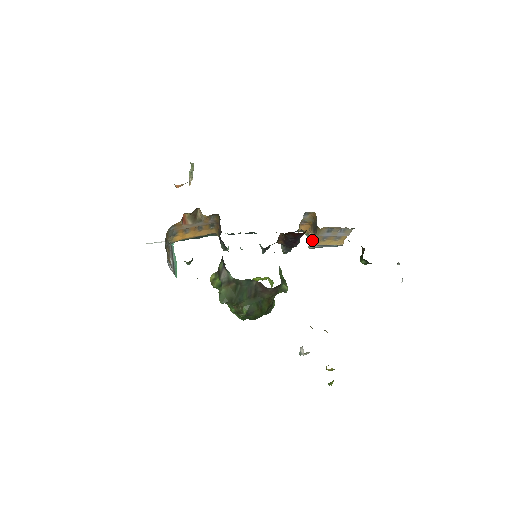
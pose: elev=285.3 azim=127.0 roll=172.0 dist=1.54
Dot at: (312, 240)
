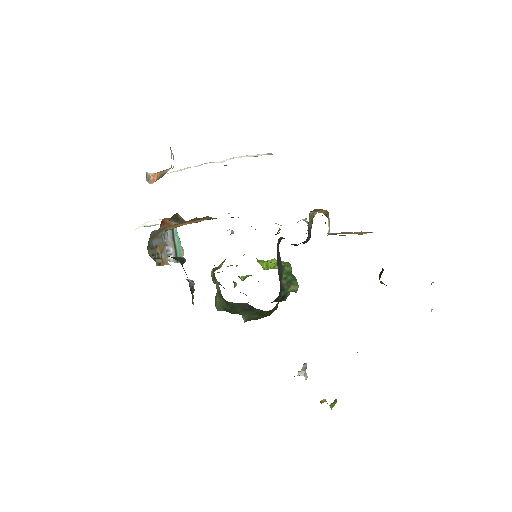
Dot at: (329, 231)
